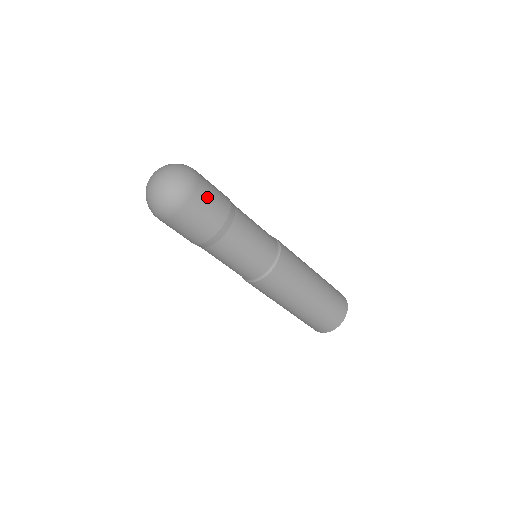
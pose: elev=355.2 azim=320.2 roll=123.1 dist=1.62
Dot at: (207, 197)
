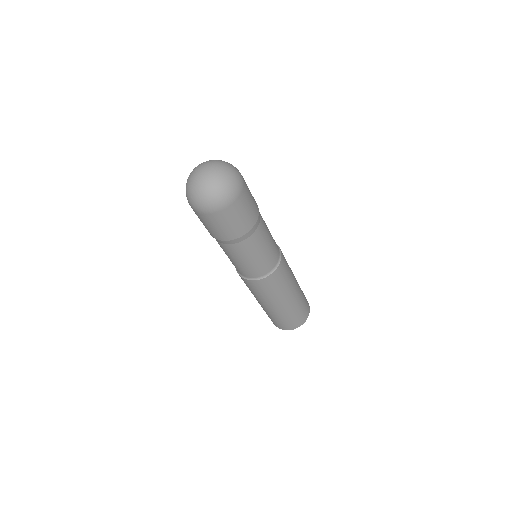
Dot at: (245, 206)
